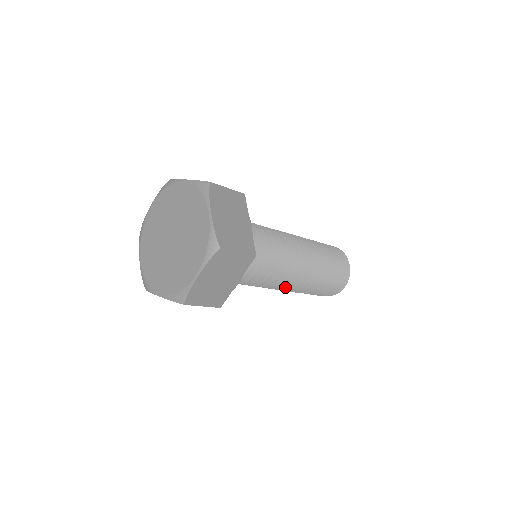
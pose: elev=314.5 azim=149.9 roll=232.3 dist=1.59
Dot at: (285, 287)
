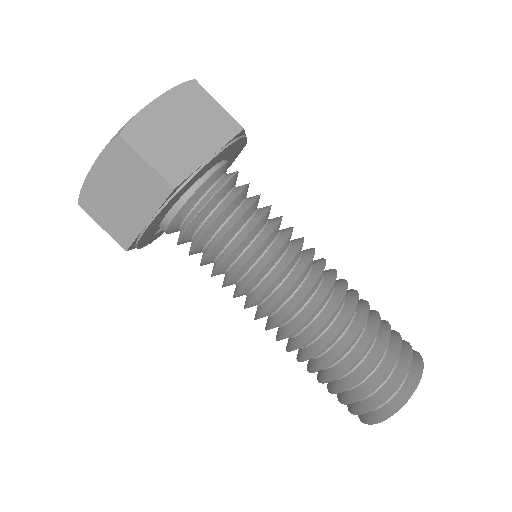
Dot at: (269, 327)
